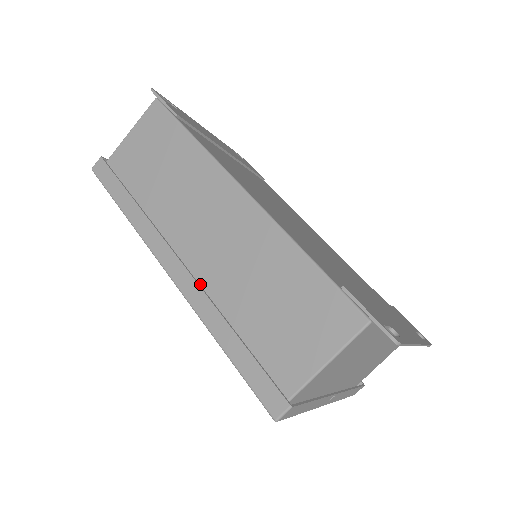
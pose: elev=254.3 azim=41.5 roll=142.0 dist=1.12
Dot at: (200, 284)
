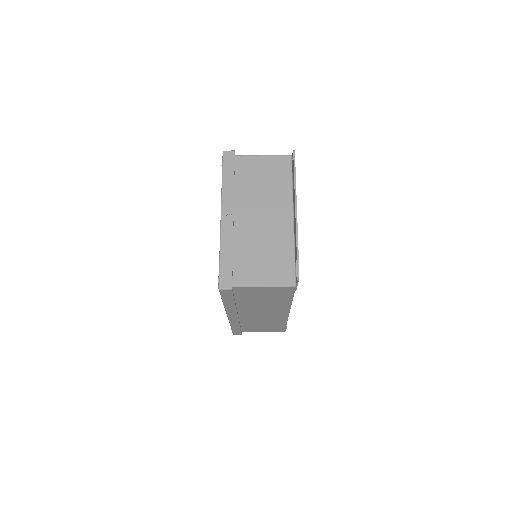
Dot at: (239, 318)
